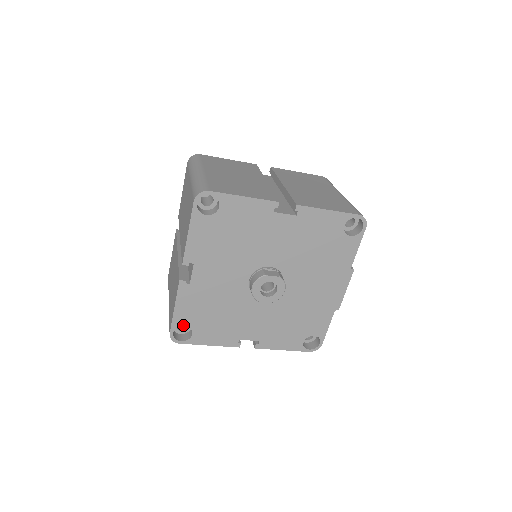
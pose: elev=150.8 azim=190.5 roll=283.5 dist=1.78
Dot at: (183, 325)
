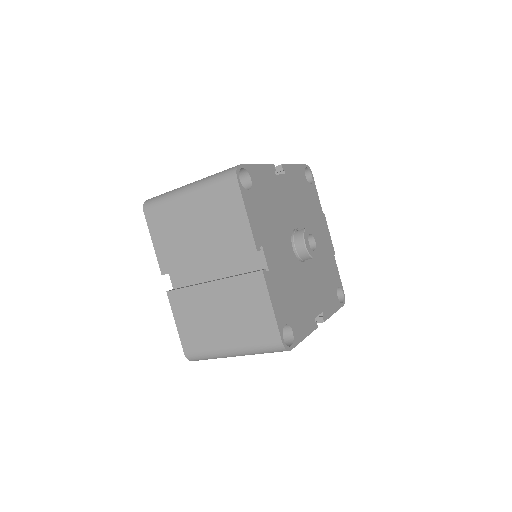
Dot at: (284, 324)
